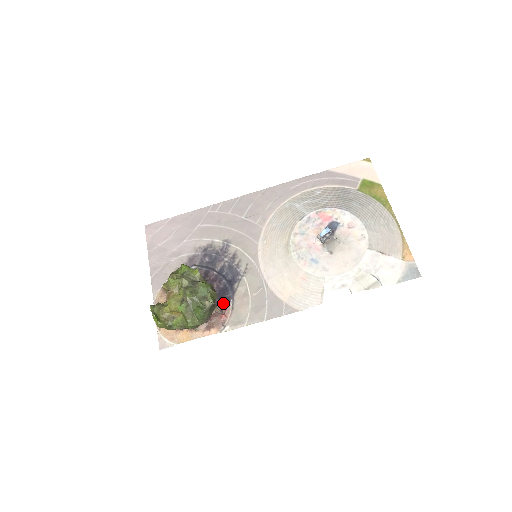
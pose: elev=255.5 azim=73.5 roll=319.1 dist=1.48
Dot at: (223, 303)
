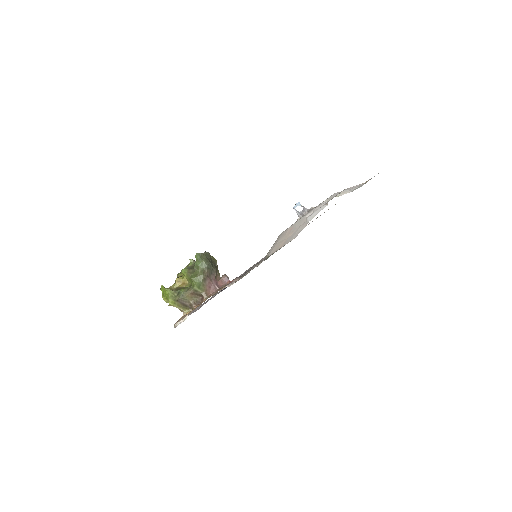
Dot at: occluded
